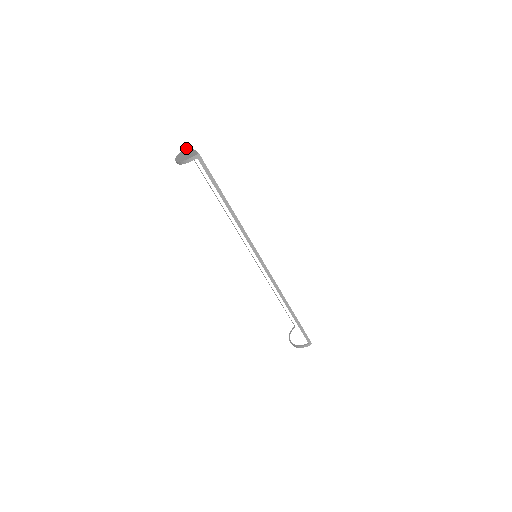
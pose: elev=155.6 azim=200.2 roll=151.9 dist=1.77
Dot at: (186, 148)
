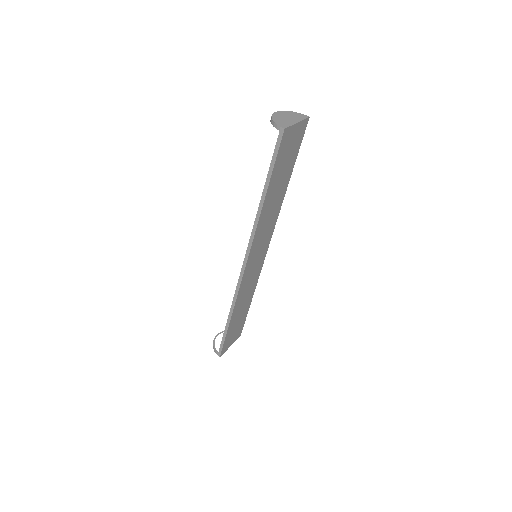
Dot at: (302, 115)
